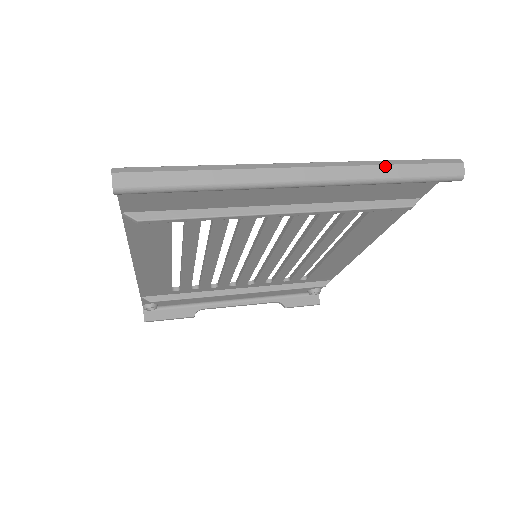
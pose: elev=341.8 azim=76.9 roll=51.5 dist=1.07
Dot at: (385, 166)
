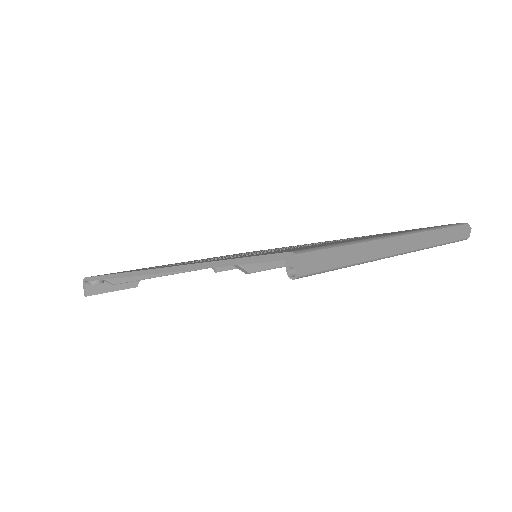
Dot at: (441, 235)
